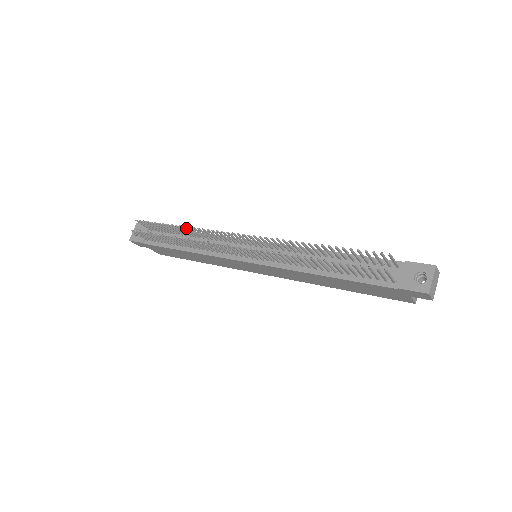
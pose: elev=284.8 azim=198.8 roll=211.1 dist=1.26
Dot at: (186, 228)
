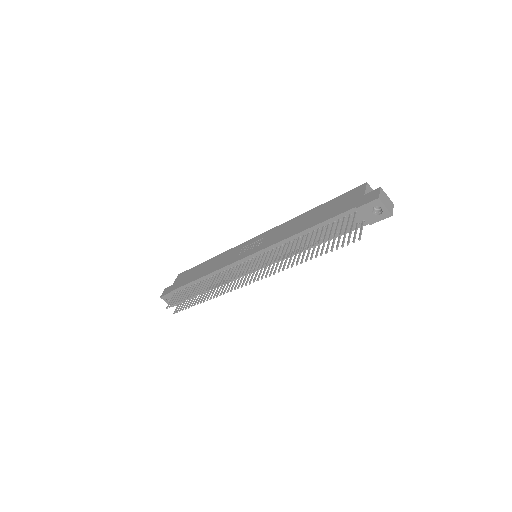
Dot at: occluded
